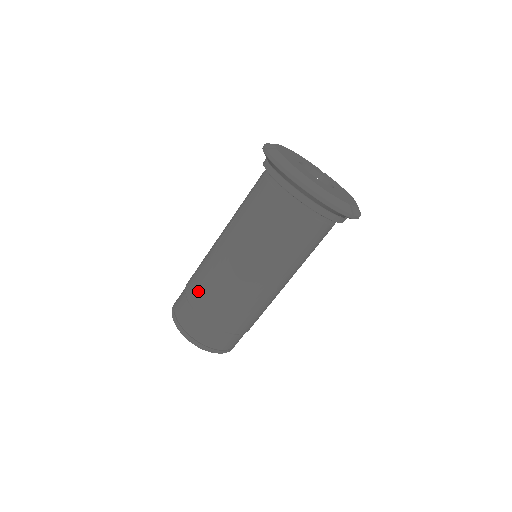
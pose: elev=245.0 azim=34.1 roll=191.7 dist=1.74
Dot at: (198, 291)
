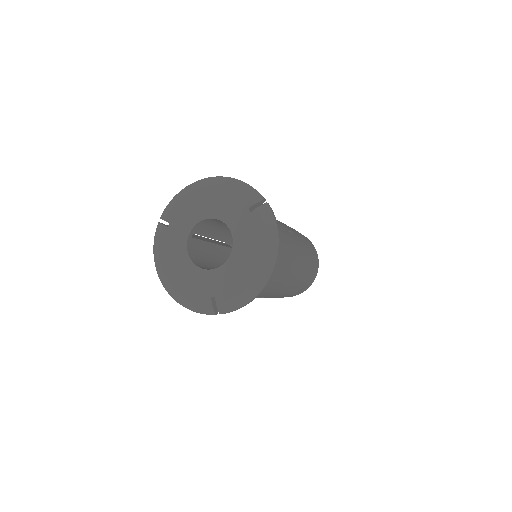
Dot at: occluded
